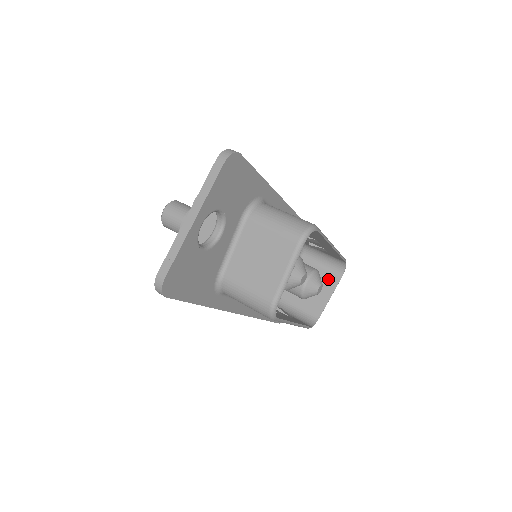
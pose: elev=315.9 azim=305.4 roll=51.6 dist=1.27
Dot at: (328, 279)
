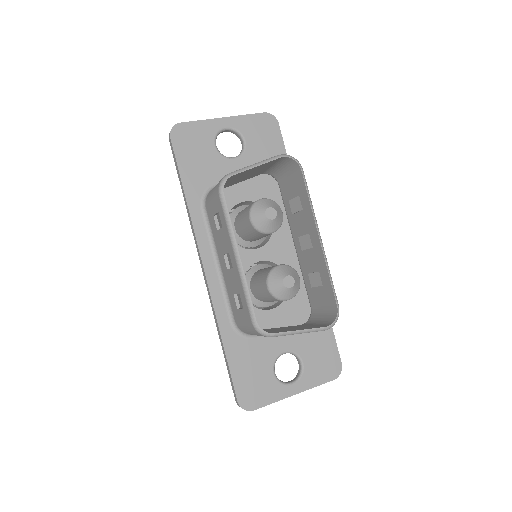
Dot at: (312, 327)
